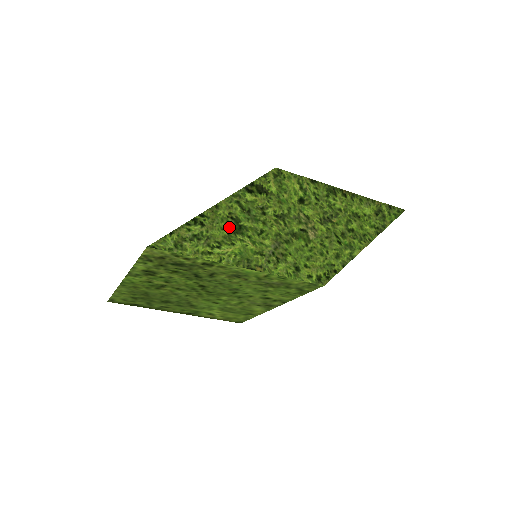
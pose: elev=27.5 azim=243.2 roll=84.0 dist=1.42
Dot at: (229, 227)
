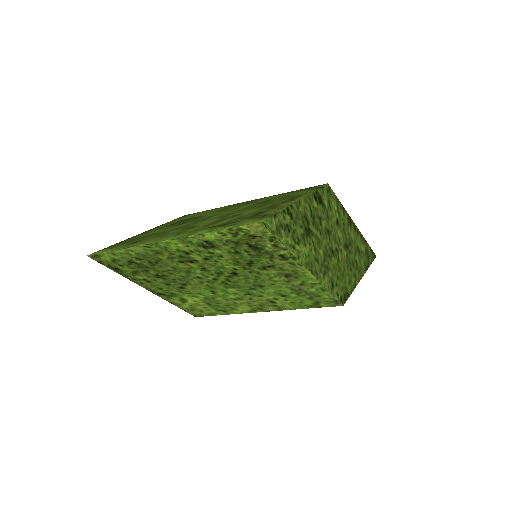
Dot at: (304, 227)
